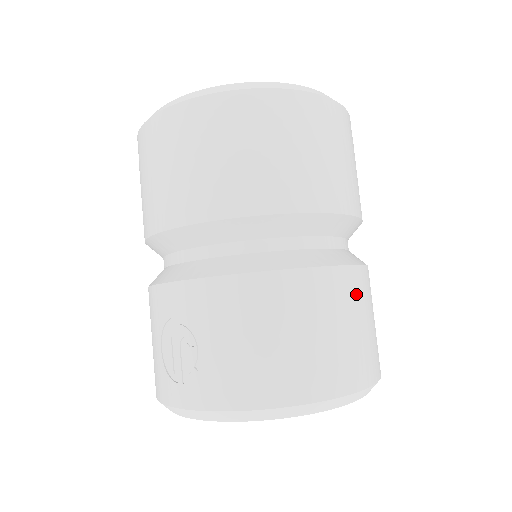
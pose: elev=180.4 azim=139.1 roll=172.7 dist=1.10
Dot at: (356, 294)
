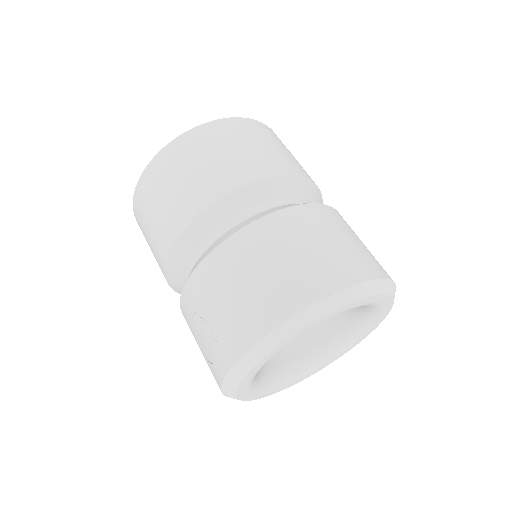
Dot at: (308, 223)
